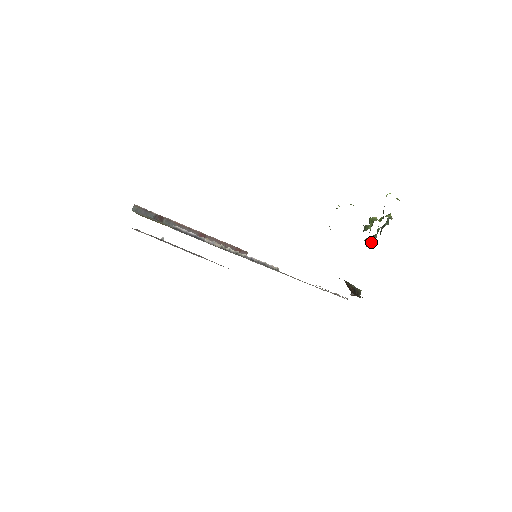
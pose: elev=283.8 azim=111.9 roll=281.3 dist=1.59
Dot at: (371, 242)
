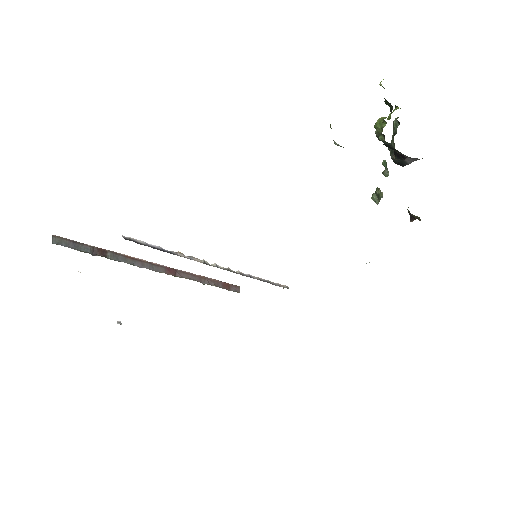
Dot at: (393, 153)
